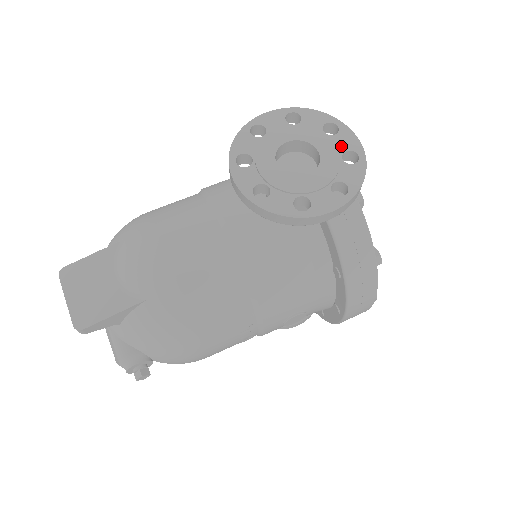
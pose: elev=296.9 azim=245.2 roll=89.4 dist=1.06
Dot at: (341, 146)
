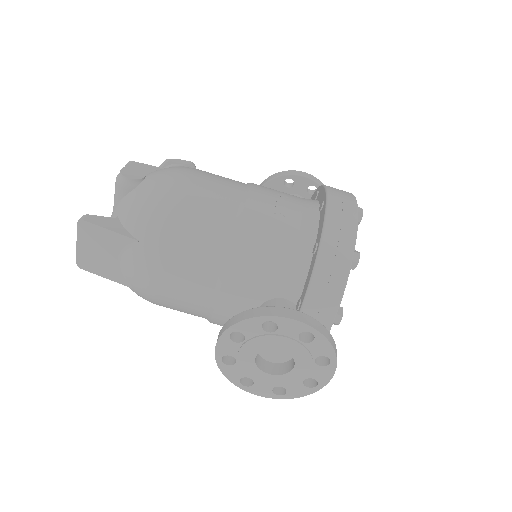
Dot at: (314, 374)
